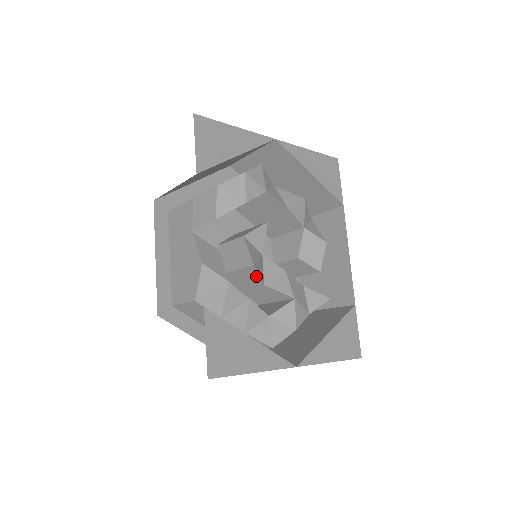
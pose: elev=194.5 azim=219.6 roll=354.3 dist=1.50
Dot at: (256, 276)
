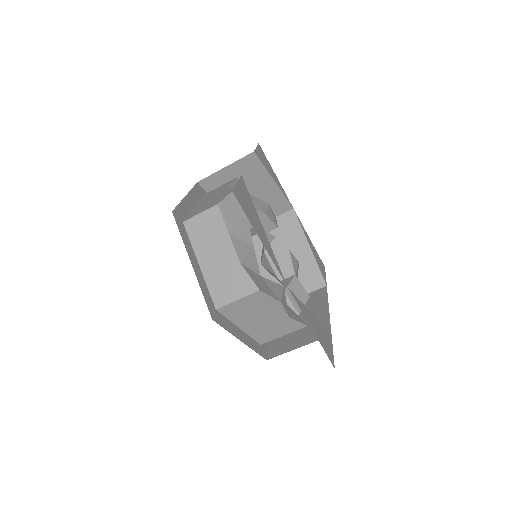
Dot at: (259, 249)
